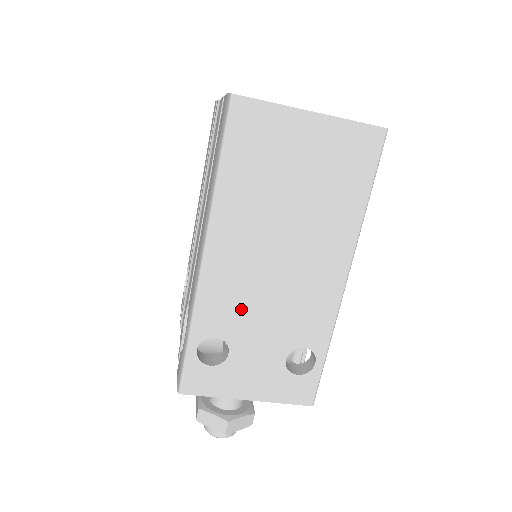
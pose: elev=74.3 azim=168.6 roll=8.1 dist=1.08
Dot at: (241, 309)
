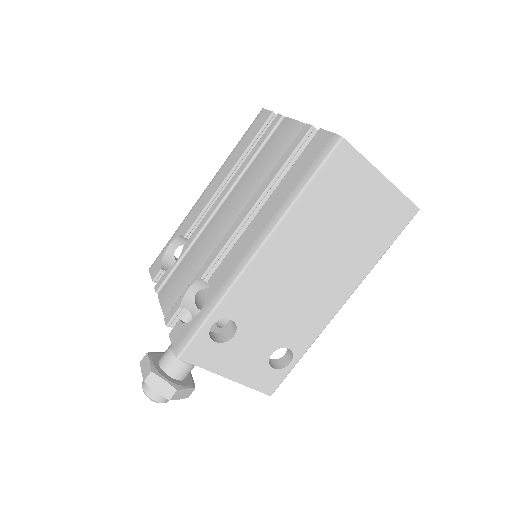
Dot at: (262, 303)
